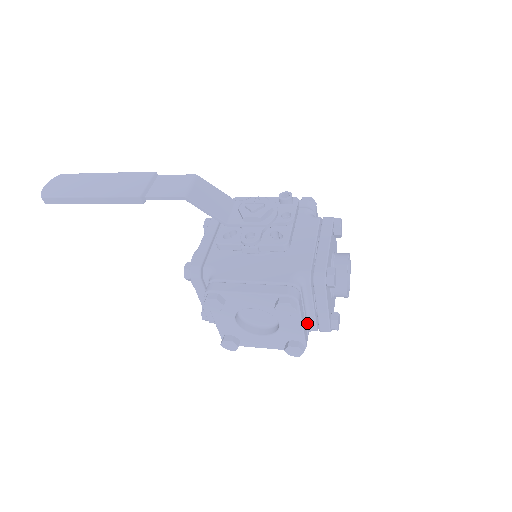
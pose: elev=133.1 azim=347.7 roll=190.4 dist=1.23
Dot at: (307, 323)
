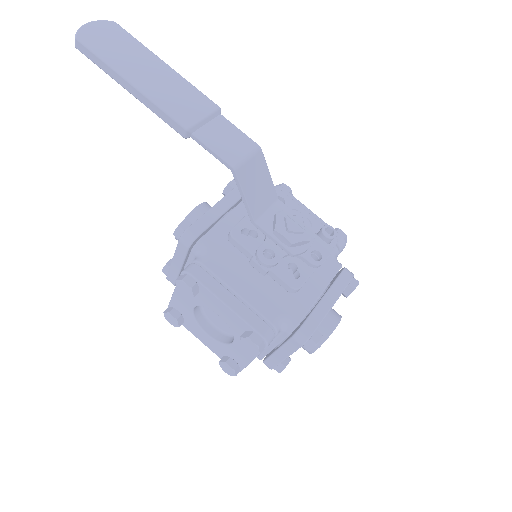
Dot at: occluded
